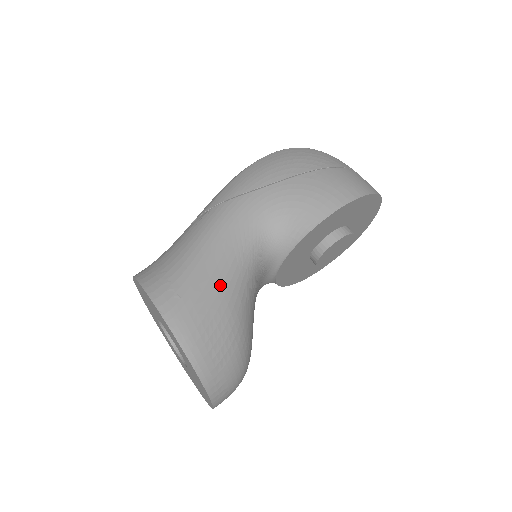
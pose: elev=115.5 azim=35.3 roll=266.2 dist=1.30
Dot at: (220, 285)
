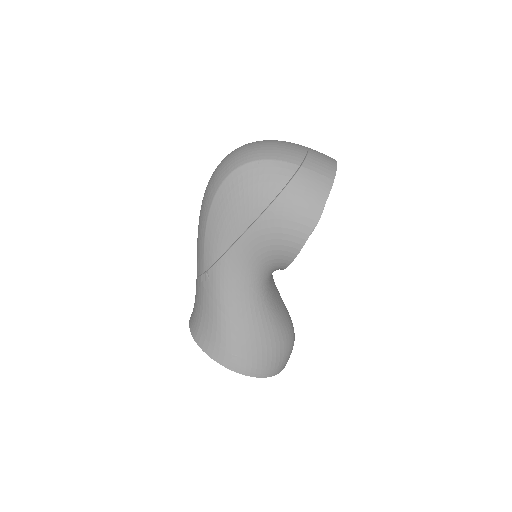
Dot at: (253, 330)
